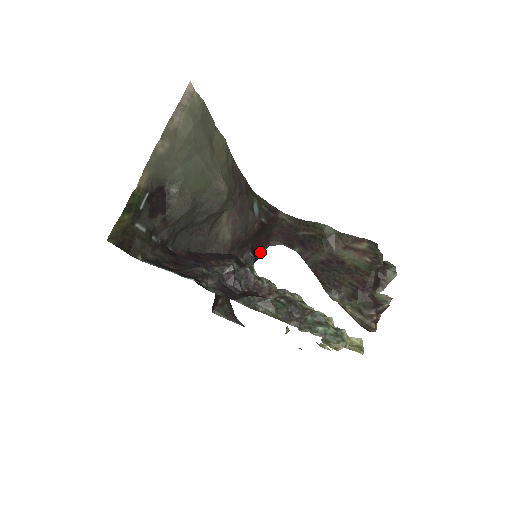
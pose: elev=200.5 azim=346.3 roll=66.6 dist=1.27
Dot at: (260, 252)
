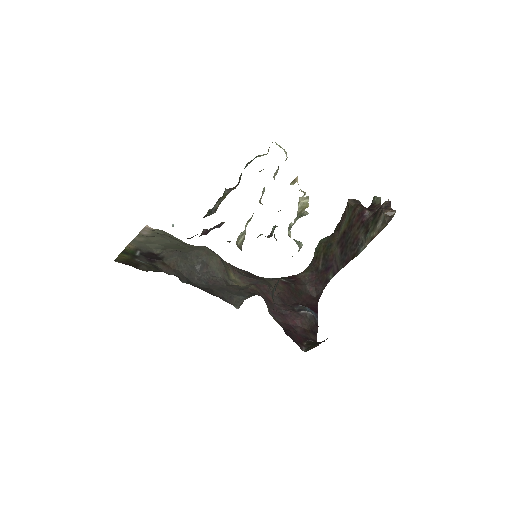
Dot at: (315, 308)
